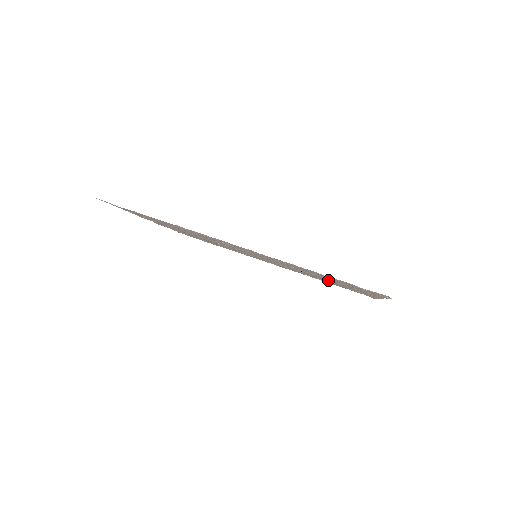
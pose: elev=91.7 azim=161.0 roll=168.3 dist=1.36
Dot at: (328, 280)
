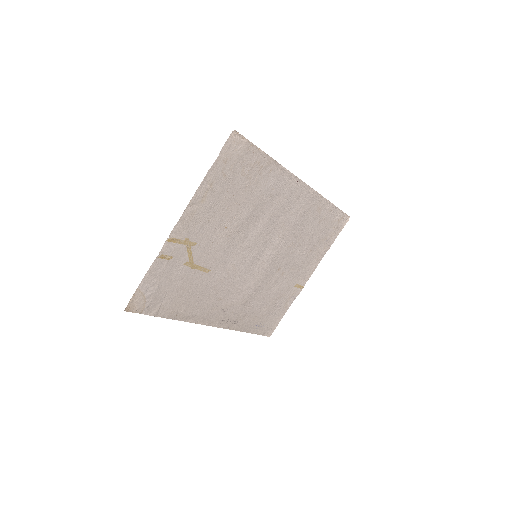
Dot at: (295, 262)
